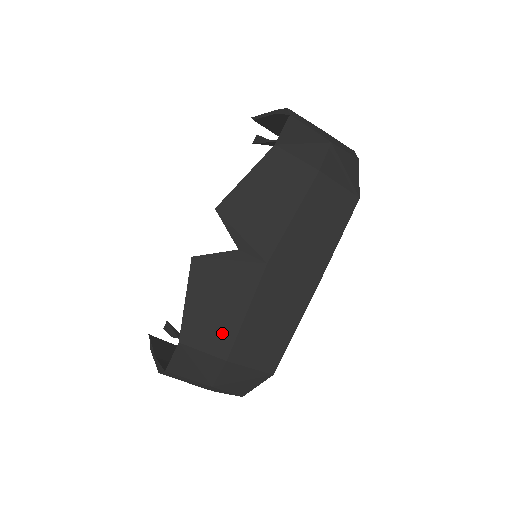
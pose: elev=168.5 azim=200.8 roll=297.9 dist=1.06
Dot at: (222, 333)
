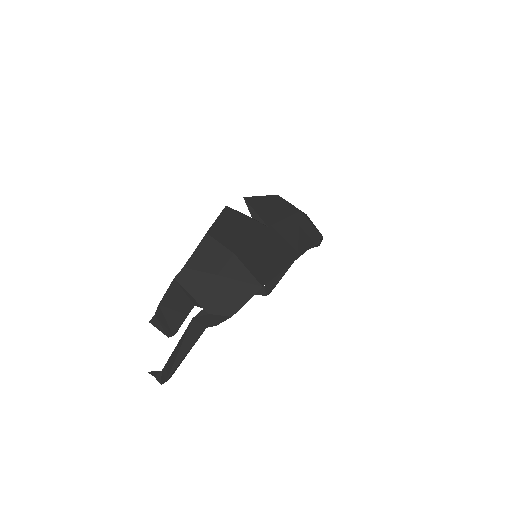
Dot at: (235, 240)
